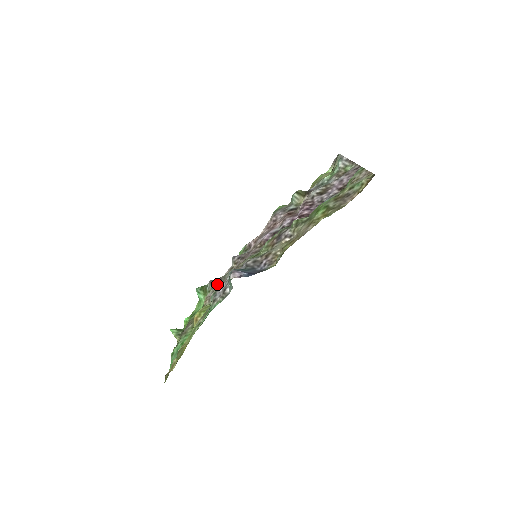
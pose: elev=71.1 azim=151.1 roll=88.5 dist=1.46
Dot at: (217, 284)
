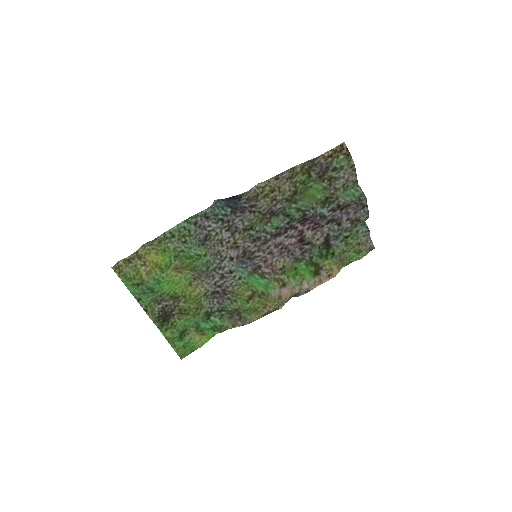
Dot at: (214, 272)
